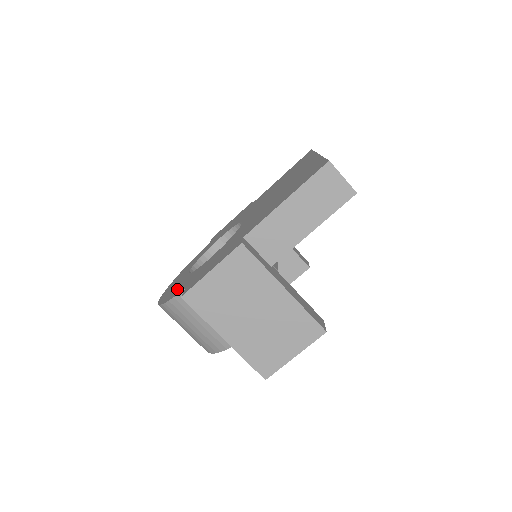
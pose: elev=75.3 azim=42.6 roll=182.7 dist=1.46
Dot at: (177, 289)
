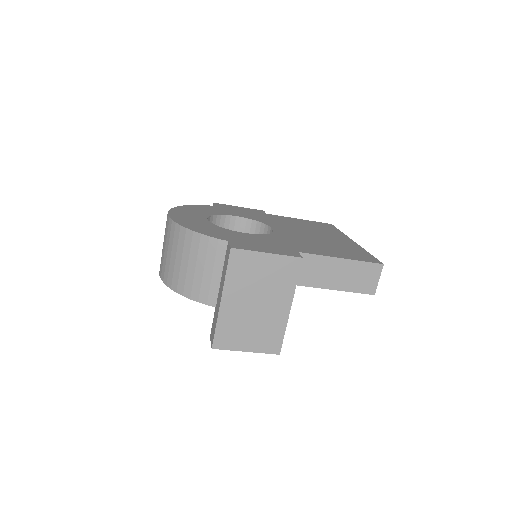
Dot at: (207, 229)
